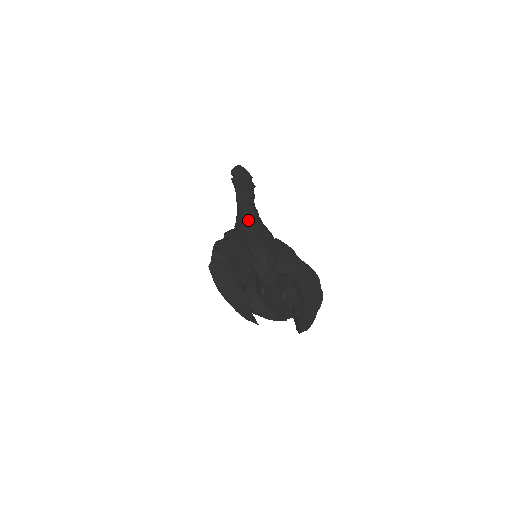
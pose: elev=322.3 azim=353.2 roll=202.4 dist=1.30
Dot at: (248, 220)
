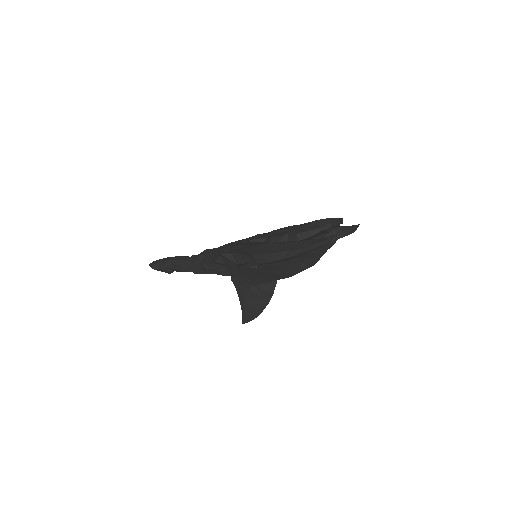
Dot at: (218, 249)
